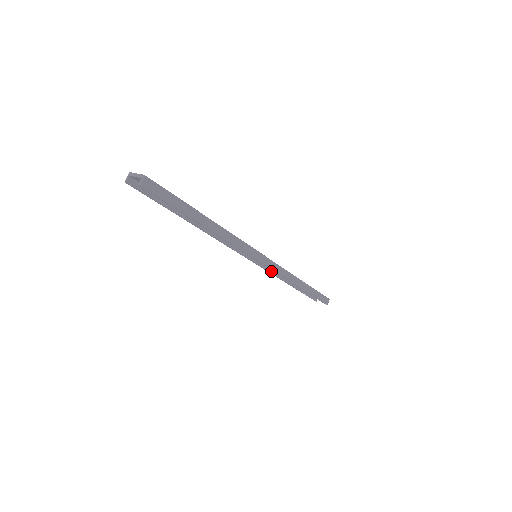
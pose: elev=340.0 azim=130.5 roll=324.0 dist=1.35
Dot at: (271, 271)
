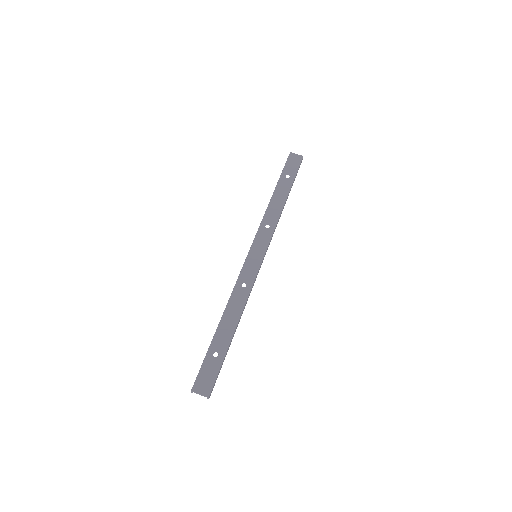
Dot at: occluded
